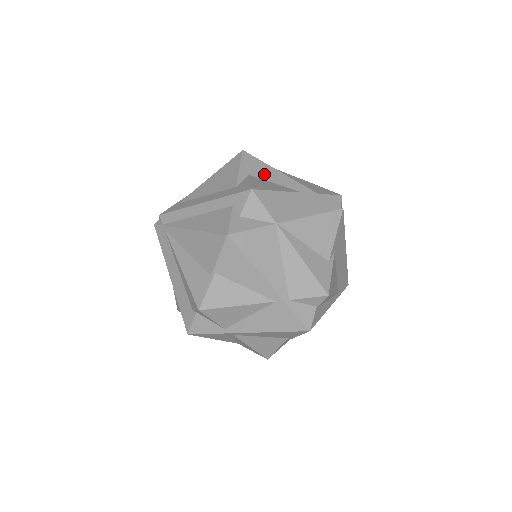
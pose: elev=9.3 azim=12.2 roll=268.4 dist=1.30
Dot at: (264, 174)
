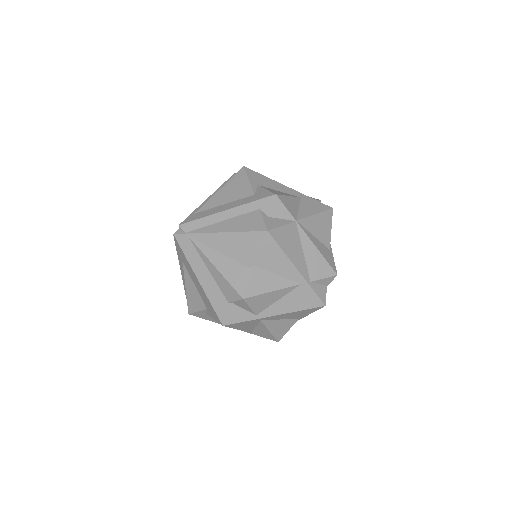
Dot at: (269, 184)
